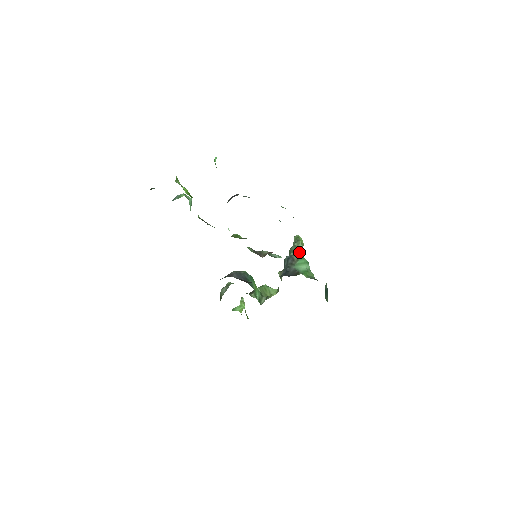
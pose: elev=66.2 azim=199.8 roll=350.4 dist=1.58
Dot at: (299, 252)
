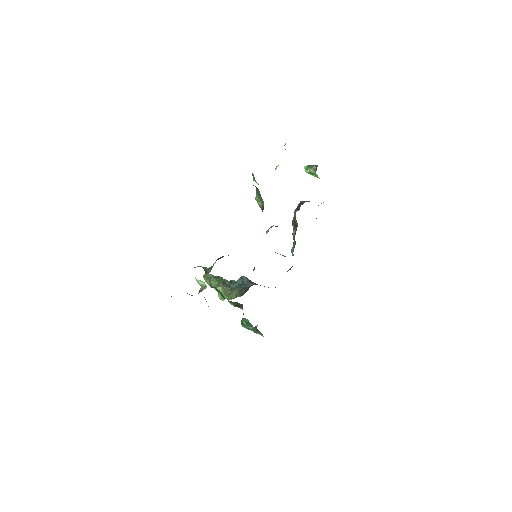
Dot at: occluded
